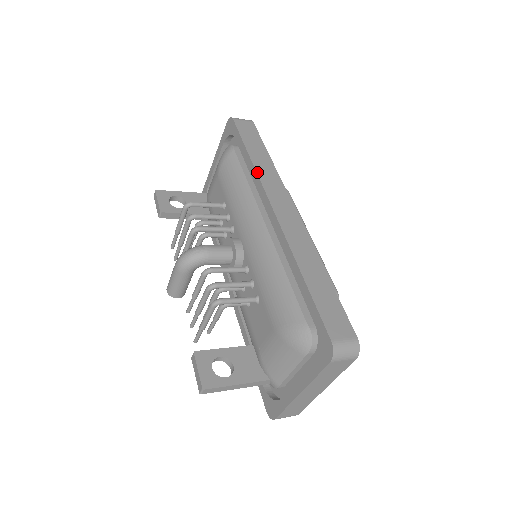
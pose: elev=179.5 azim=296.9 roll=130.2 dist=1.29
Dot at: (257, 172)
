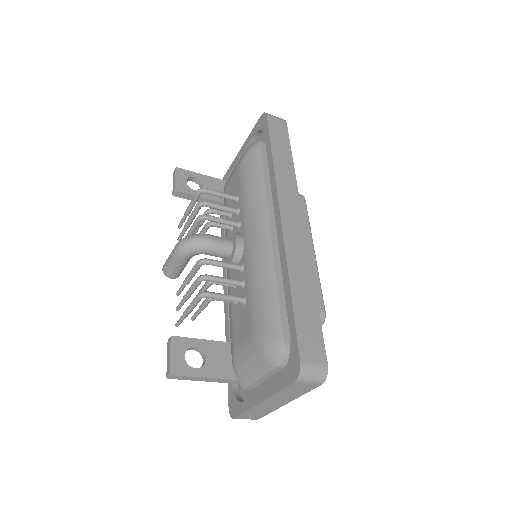
Dot at: (275, 175)
